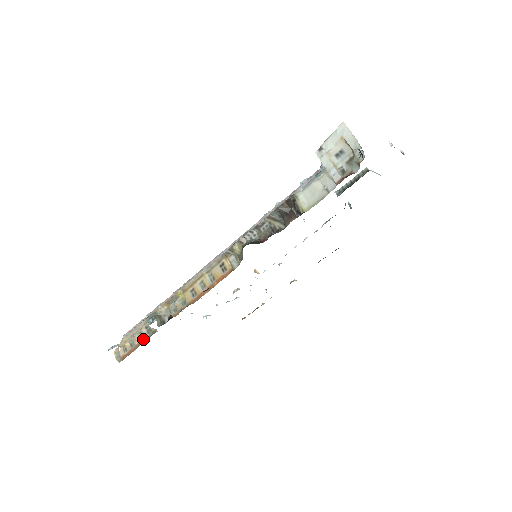
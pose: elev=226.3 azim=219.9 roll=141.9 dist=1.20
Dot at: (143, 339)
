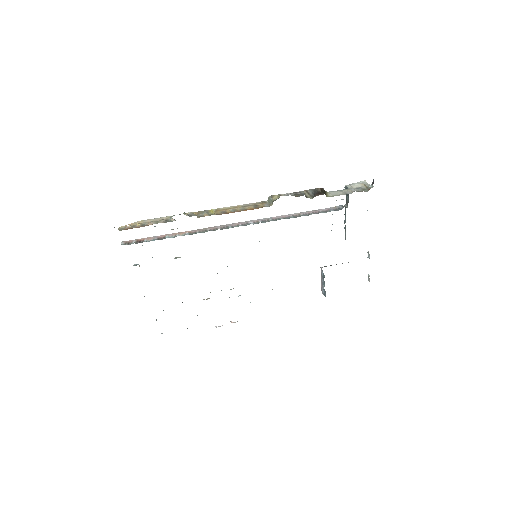
Dot at: occluded
